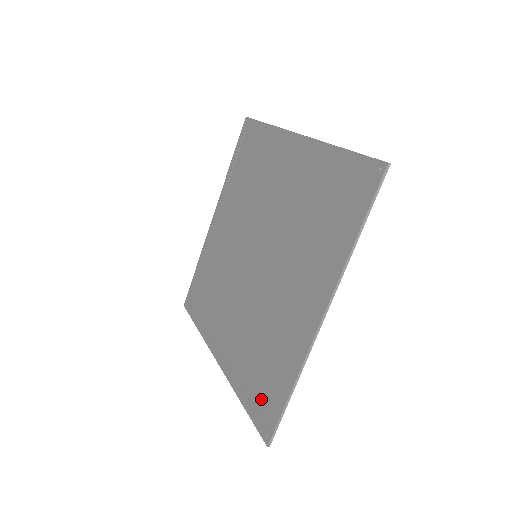
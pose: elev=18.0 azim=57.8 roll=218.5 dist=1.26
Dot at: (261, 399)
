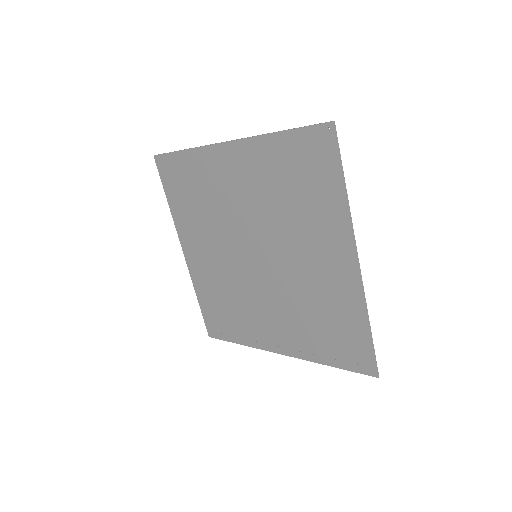
Dot at: (346, 351)
